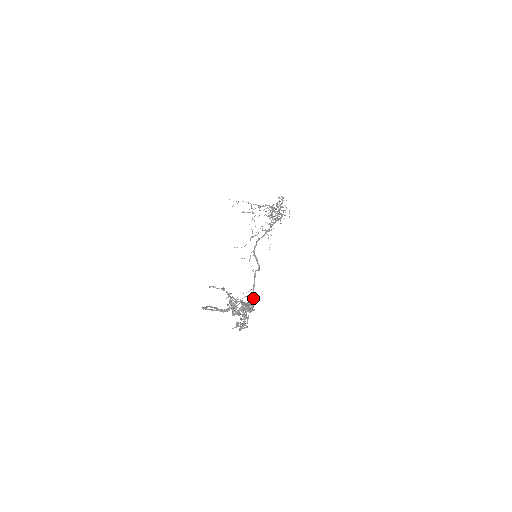
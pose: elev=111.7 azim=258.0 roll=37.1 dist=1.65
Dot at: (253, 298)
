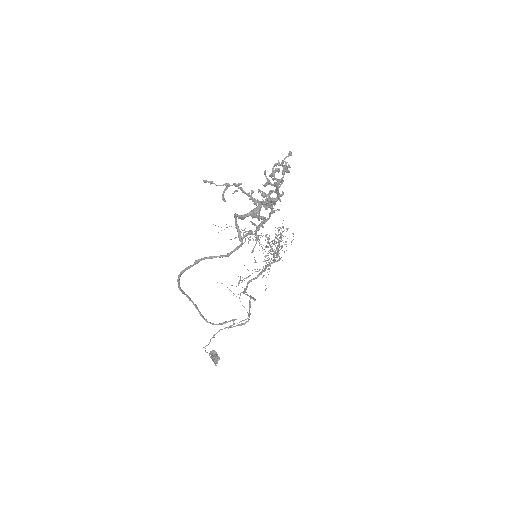
Dot at: occluded
